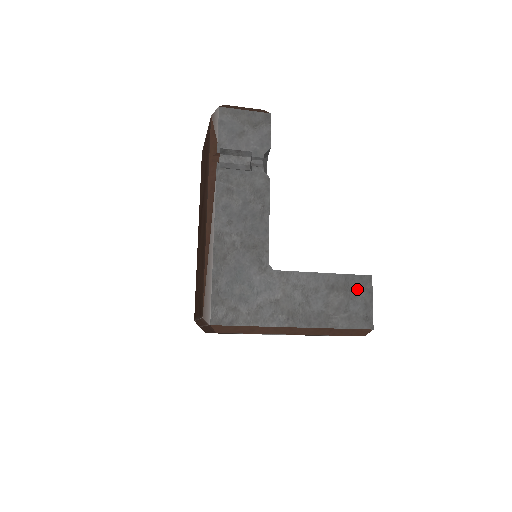
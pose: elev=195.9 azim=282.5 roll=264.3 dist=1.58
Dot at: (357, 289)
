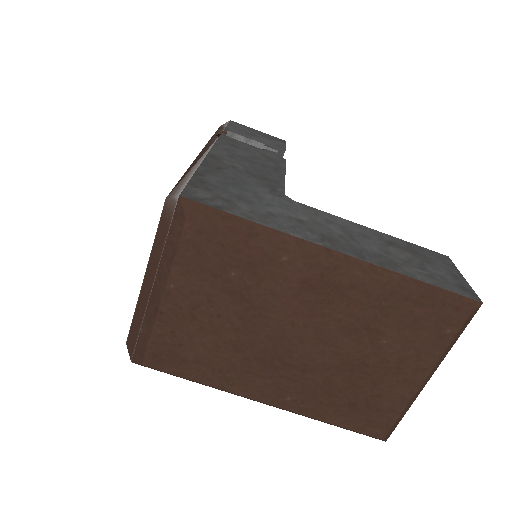
Dot at: (431, 258)
